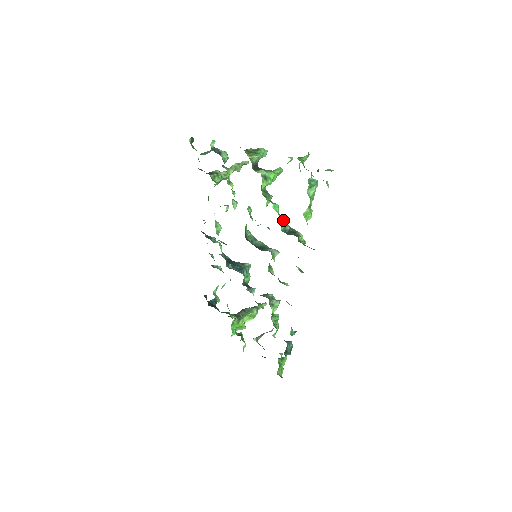
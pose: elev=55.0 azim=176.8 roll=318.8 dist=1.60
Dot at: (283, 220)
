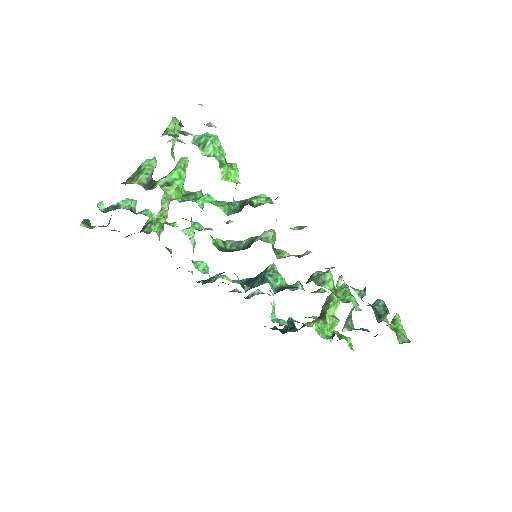
Dot at: (224, 203)
